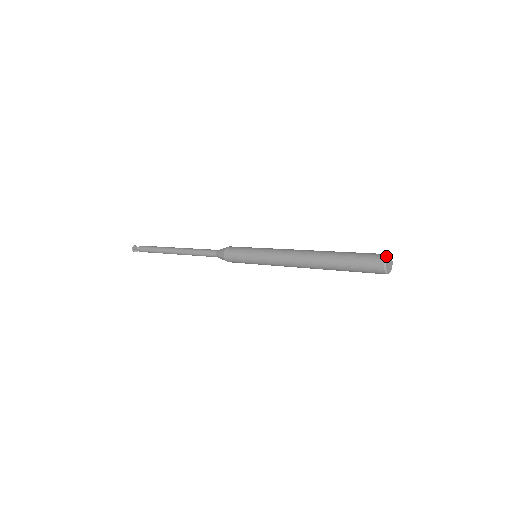
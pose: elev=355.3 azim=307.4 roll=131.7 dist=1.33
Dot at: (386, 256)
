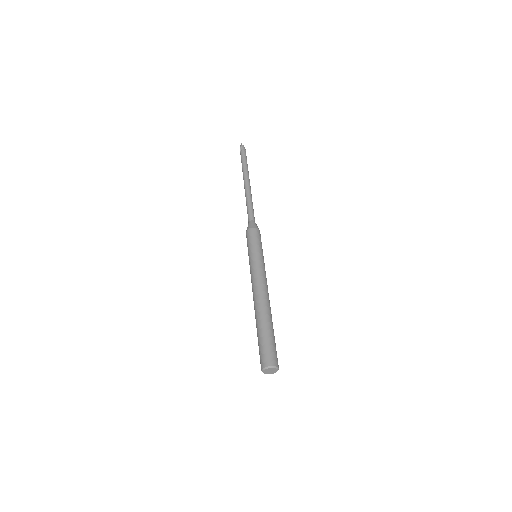
Dot at: (262, 369)
